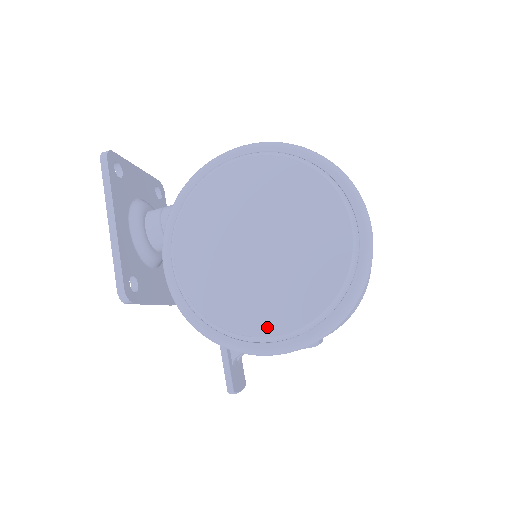
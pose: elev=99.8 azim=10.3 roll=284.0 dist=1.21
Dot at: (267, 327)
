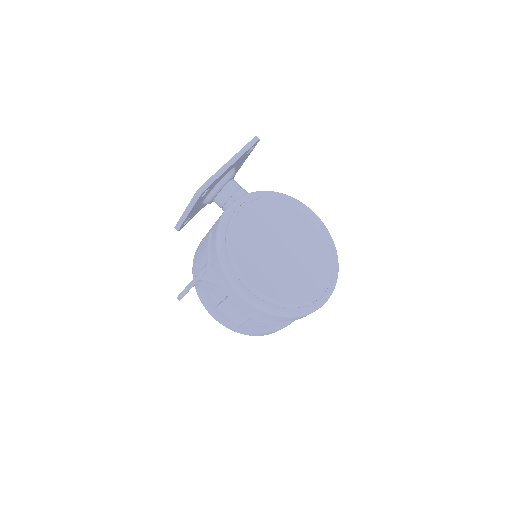
Dot at: (253, 279)
